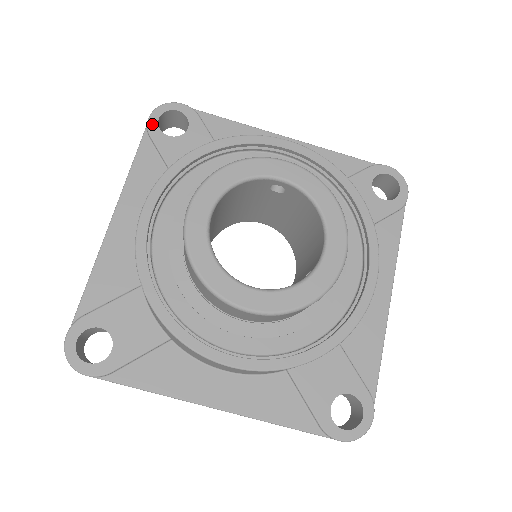
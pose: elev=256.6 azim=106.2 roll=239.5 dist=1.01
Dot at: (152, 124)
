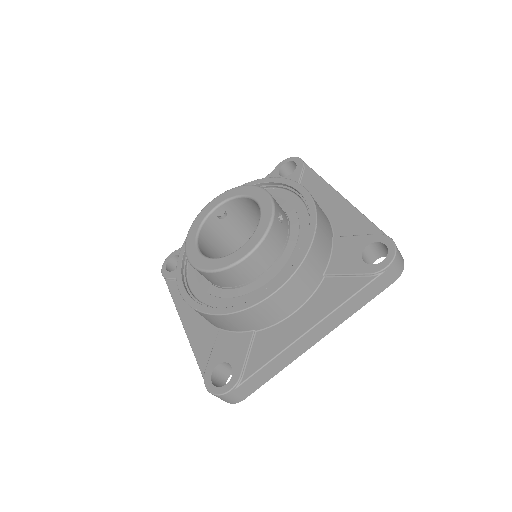
Dot at: (165, 274)
